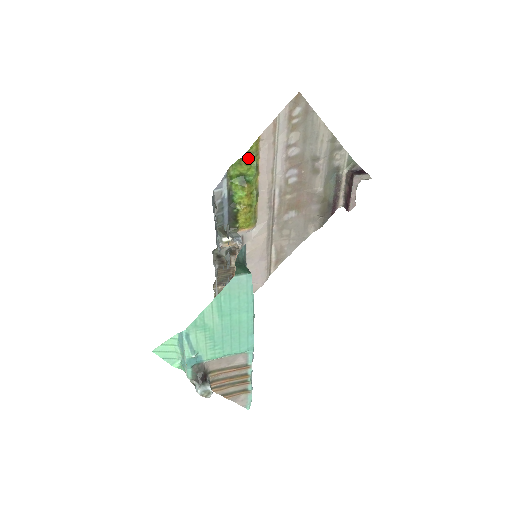
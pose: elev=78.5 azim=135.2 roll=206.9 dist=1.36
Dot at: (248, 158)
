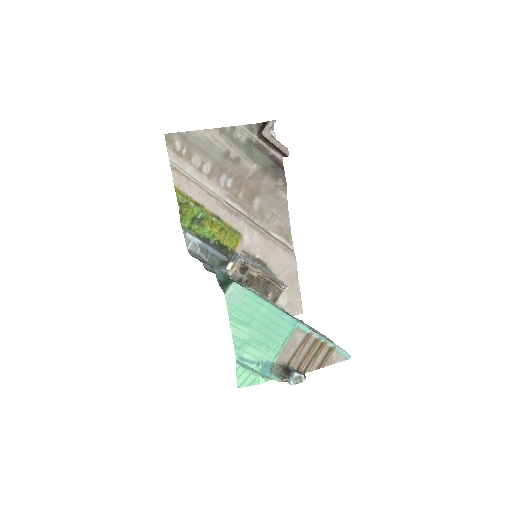
Dot at: (184, 206)
